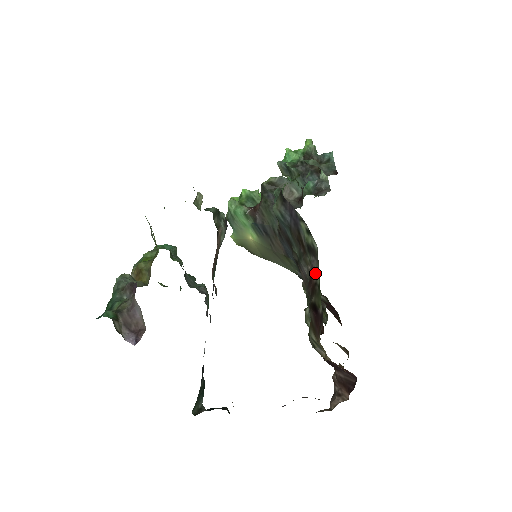
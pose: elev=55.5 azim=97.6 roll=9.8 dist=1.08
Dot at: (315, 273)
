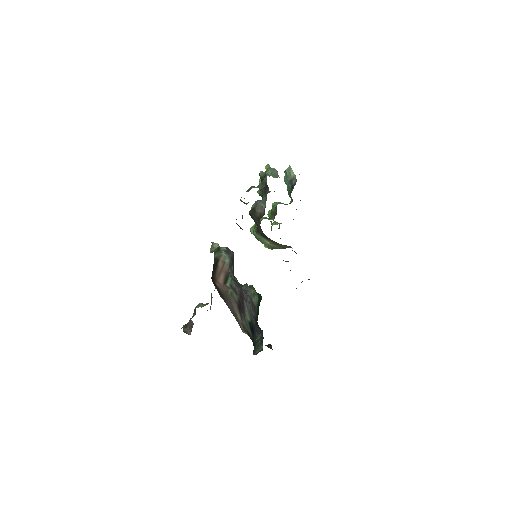
Dot at: occluded
